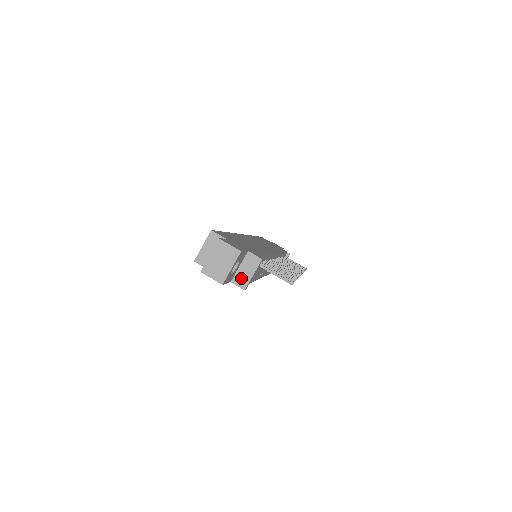
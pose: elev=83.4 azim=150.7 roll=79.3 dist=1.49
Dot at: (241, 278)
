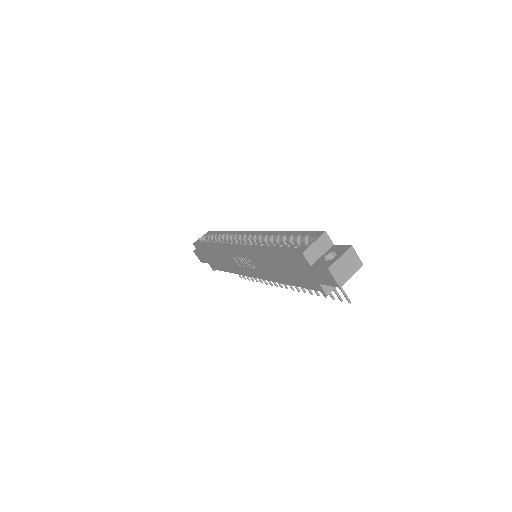
Dot at: occluded
